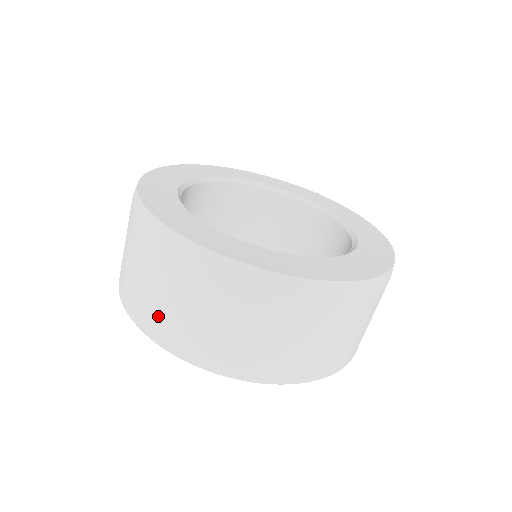
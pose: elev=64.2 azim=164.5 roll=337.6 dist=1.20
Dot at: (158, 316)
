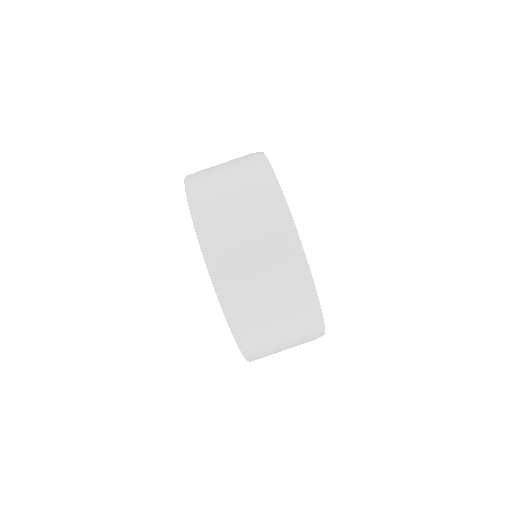
Dot at: (206, 178)
